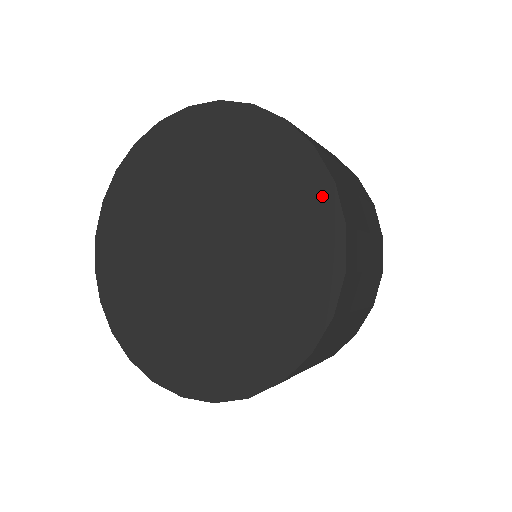
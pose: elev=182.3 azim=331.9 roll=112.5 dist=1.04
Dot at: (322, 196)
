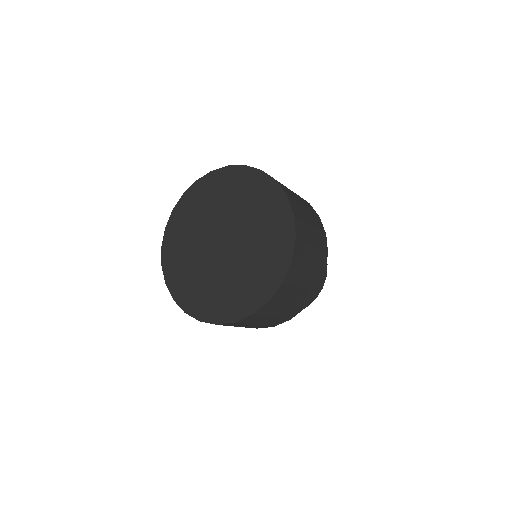
Dot at: (245, 173)
